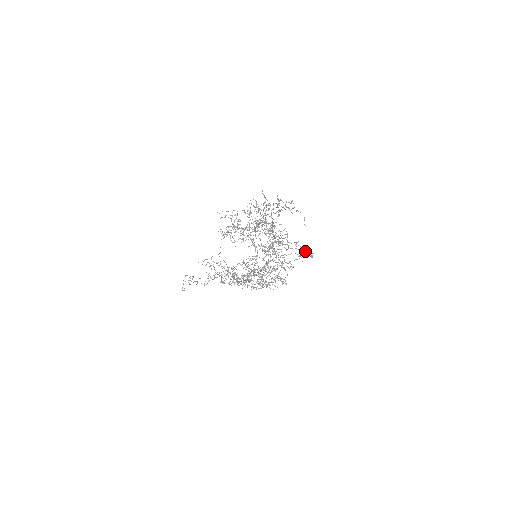
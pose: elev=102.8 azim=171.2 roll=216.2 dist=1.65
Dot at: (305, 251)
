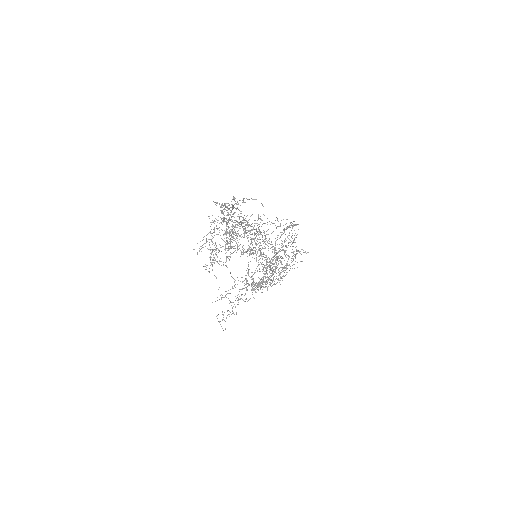
Dot at: occluded
